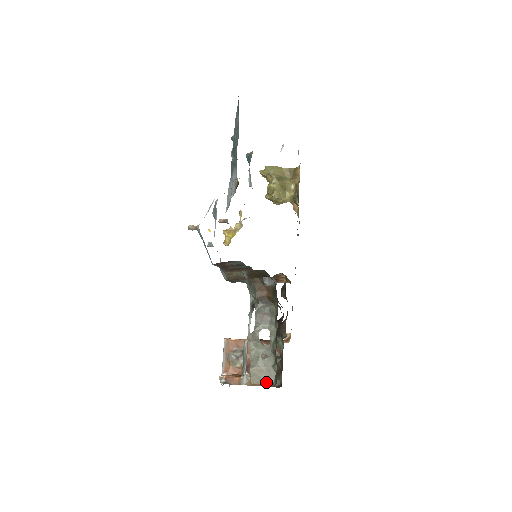
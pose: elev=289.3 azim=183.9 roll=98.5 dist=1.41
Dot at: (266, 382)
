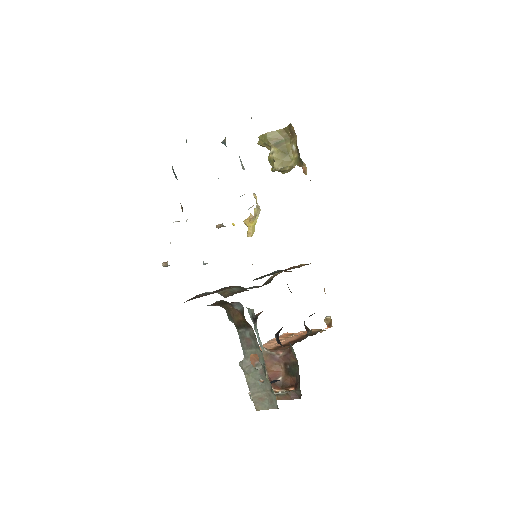
Dot at: (270, 407)
